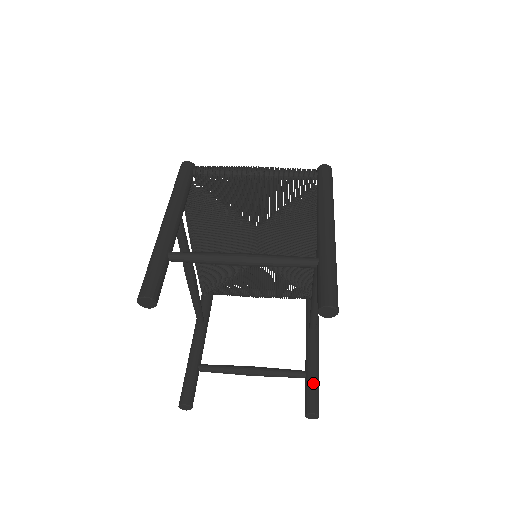
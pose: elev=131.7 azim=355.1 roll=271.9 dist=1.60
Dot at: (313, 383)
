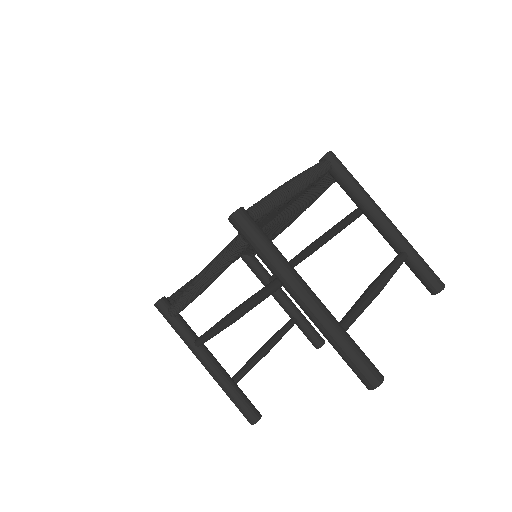
Dot at: (308, 323)
